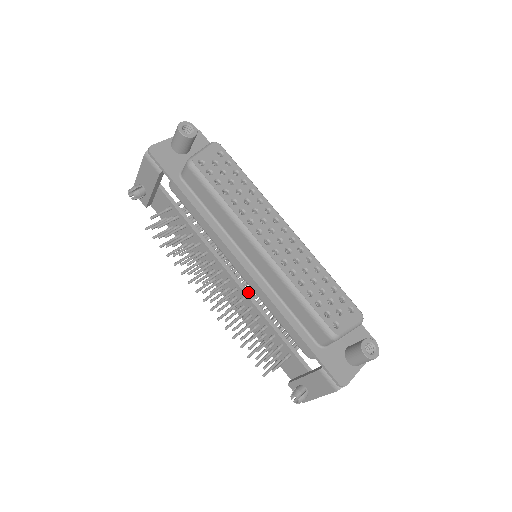
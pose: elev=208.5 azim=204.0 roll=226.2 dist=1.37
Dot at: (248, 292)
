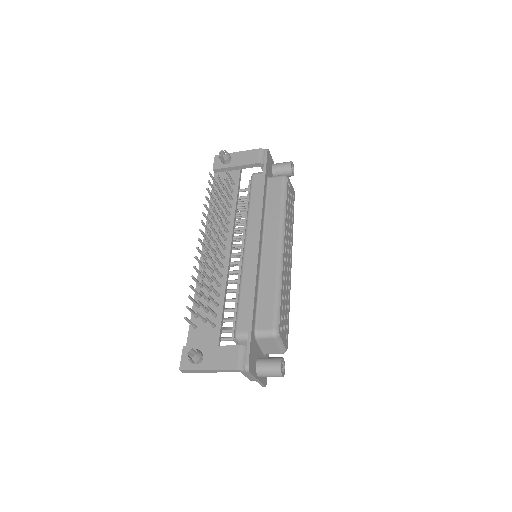
Dot at: occluded
